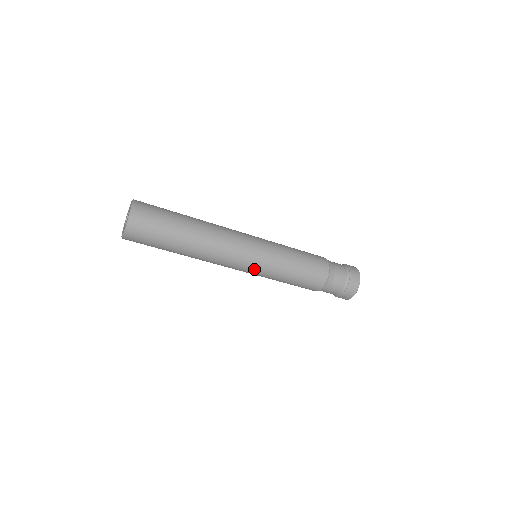
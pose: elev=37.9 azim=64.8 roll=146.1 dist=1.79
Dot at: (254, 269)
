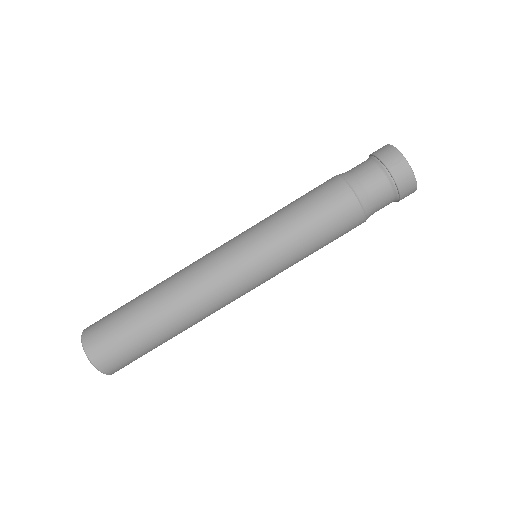
Dot at: (247, 252)
